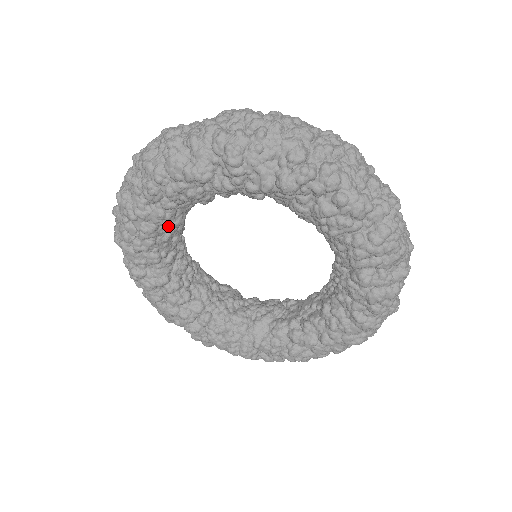
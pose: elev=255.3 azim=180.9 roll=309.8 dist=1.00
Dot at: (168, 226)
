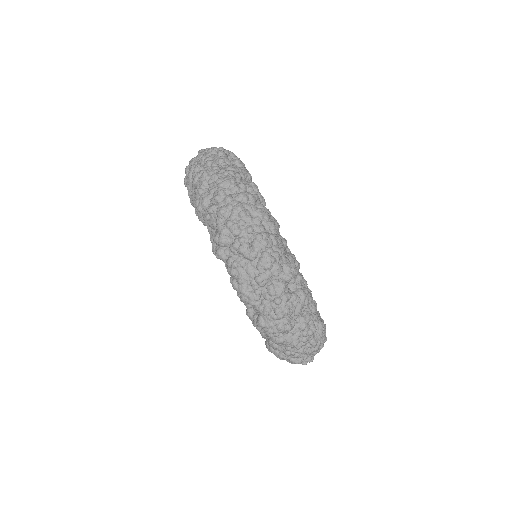
Dot at: occluded
